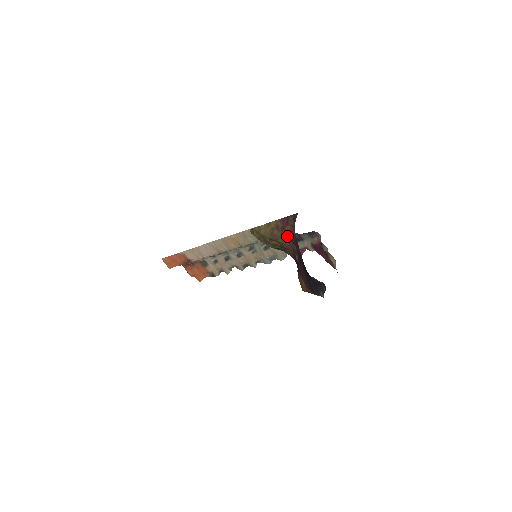
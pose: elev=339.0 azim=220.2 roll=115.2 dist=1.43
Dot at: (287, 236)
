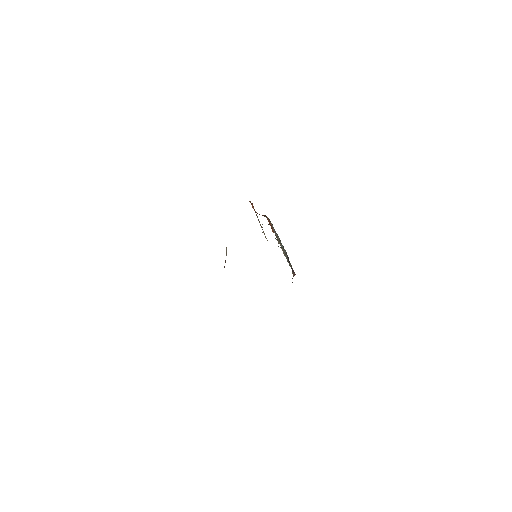
Dot at: occluded
